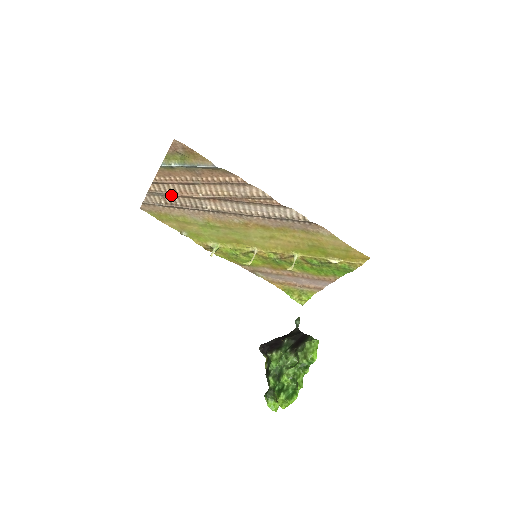
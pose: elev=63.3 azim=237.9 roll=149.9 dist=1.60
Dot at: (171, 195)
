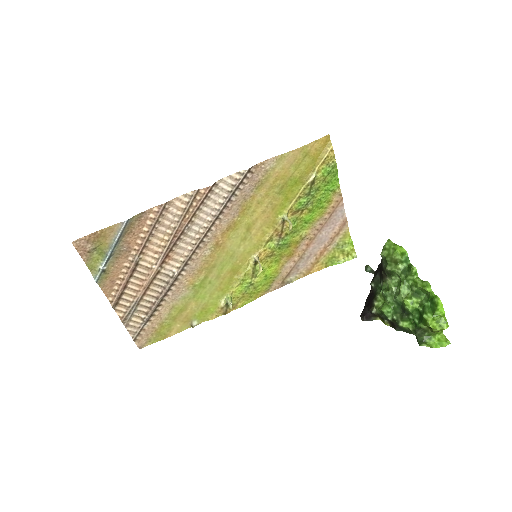
Dot at: (139, 300)
